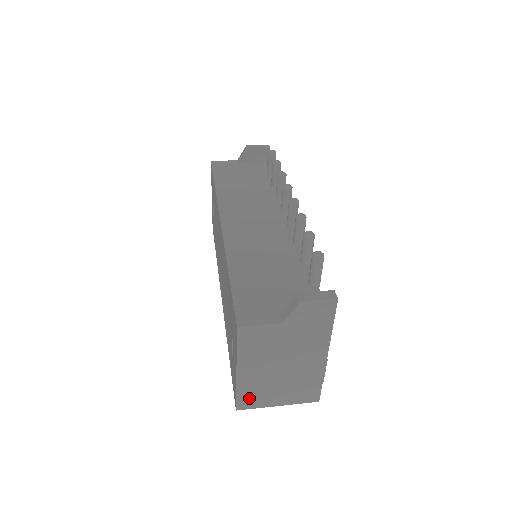
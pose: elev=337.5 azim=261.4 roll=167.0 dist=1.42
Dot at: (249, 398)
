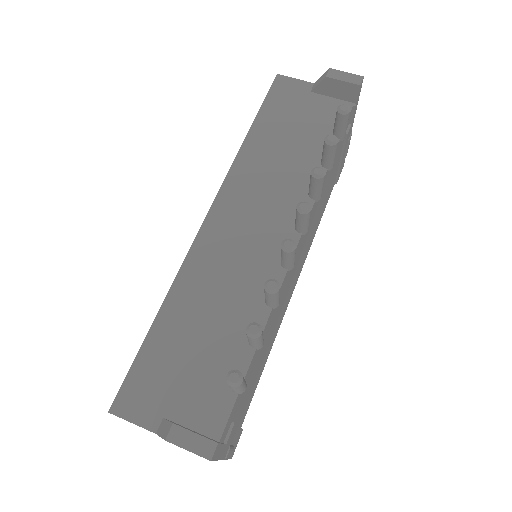
Dot at: occluded
